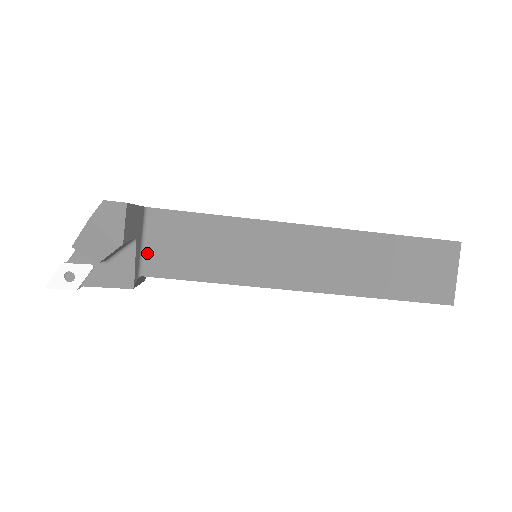
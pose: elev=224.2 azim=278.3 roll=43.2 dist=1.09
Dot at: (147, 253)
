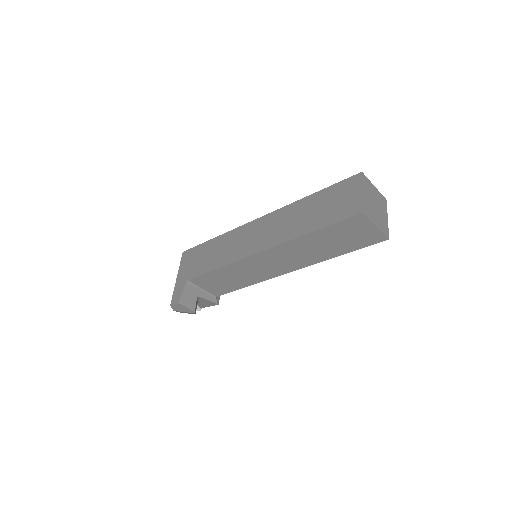
Dot at: (208, 291)
